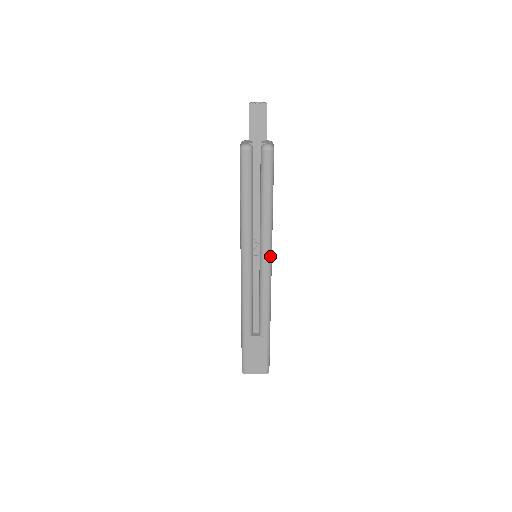
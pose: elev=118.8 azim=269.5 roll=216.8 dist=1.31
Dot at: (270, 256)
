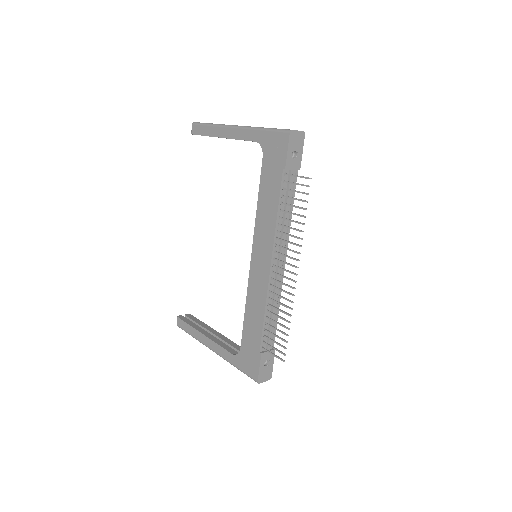
Dot at: occluded
